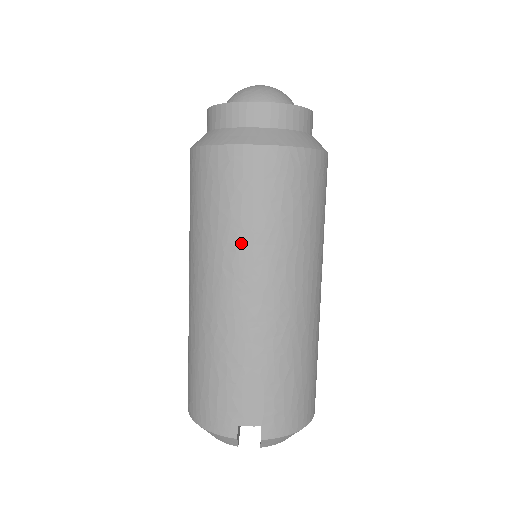
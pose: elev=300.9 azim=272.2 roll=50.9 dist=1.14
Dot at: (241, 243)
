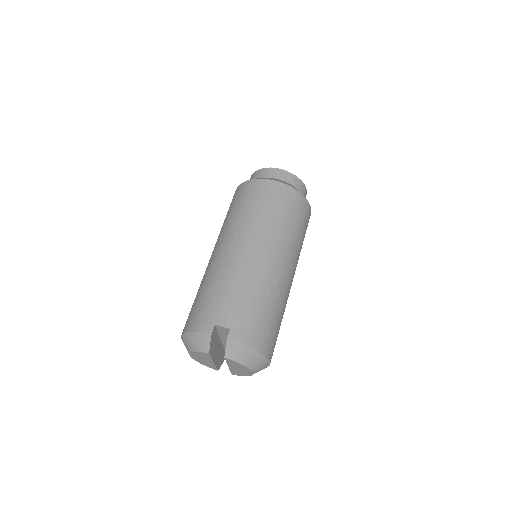
Dot at: (250, 222)
